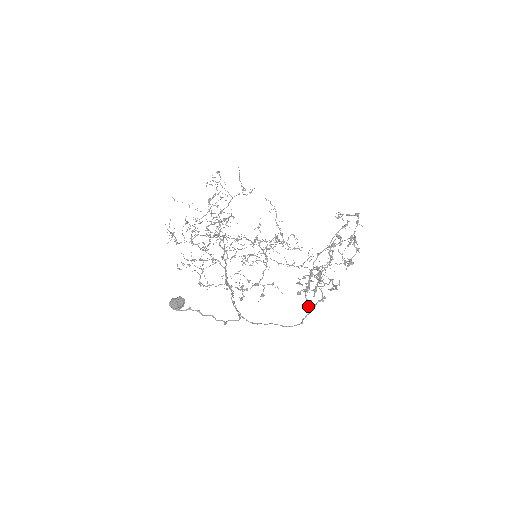
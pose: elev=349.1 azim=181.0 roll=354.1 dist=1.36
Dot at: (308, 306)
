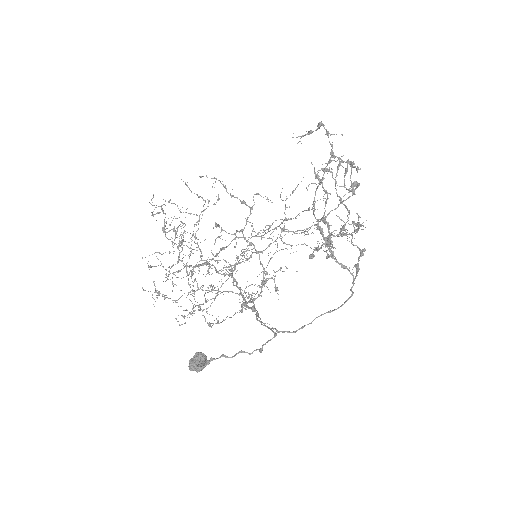
Dot at: occluded
